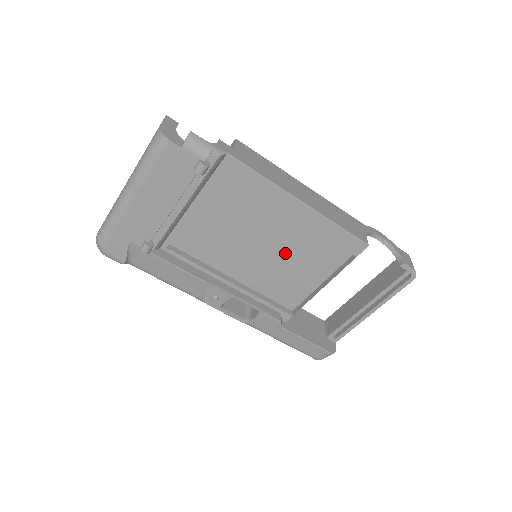
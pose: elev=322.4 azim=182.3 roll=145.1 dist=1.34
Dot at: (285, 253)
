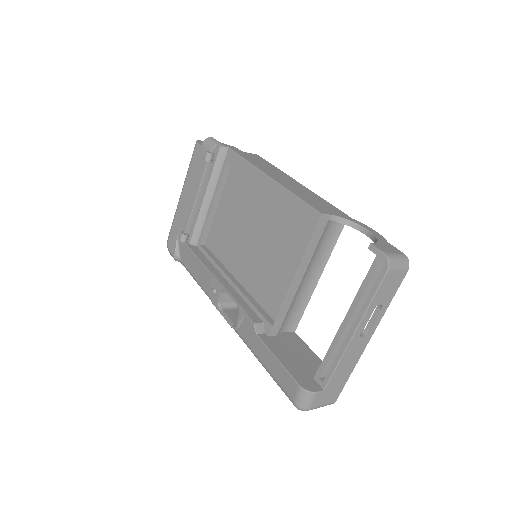
Dot at: (268, 243)
